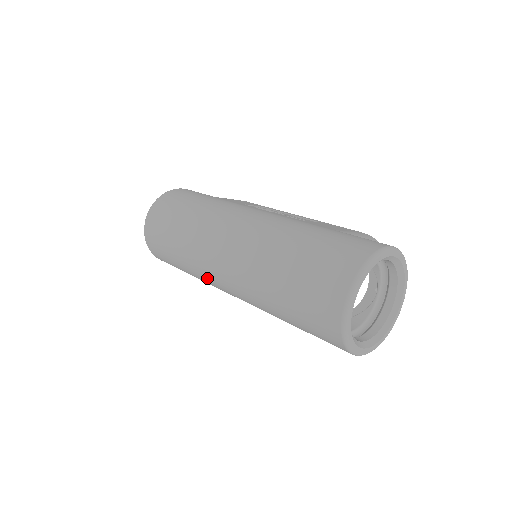
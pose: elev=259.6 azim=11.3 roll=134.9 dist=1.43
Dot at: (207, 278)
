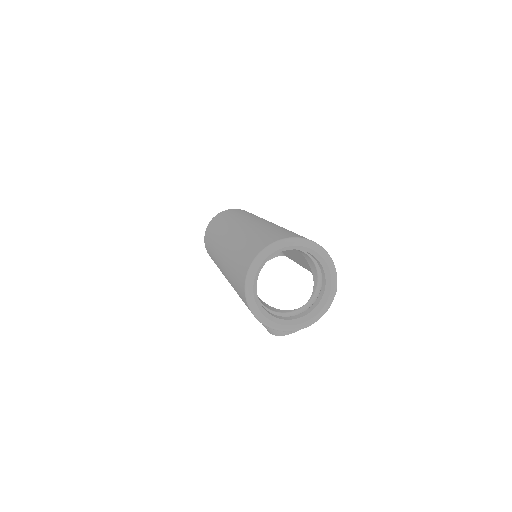
Dot at: (216, 248)
